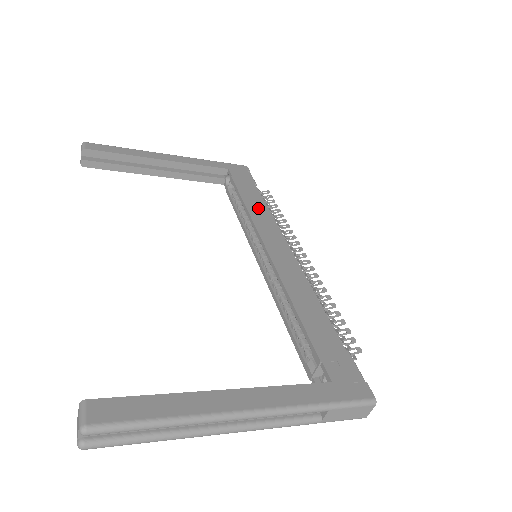
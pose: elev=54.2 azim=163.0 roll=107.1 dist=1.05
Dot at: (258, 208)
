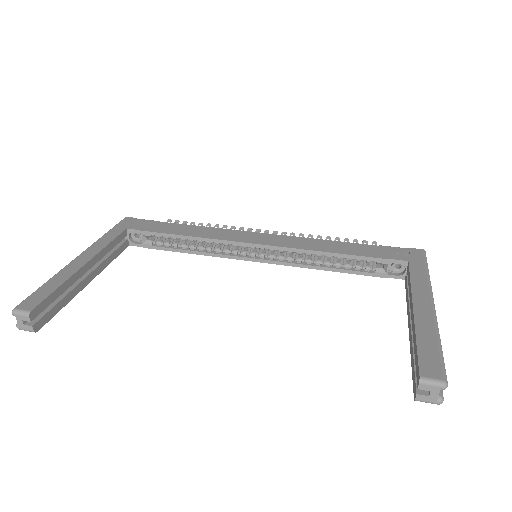
Dot at: (200, 231)
